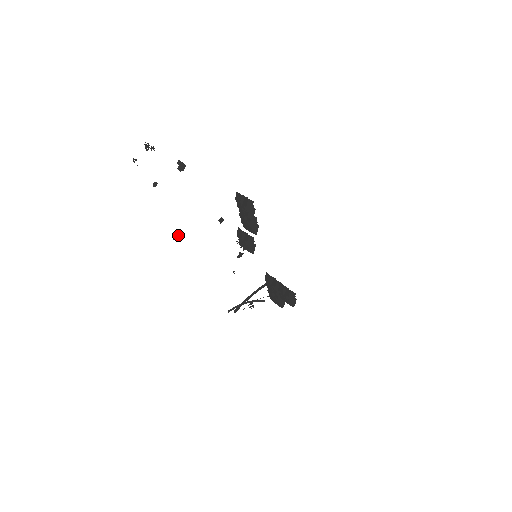
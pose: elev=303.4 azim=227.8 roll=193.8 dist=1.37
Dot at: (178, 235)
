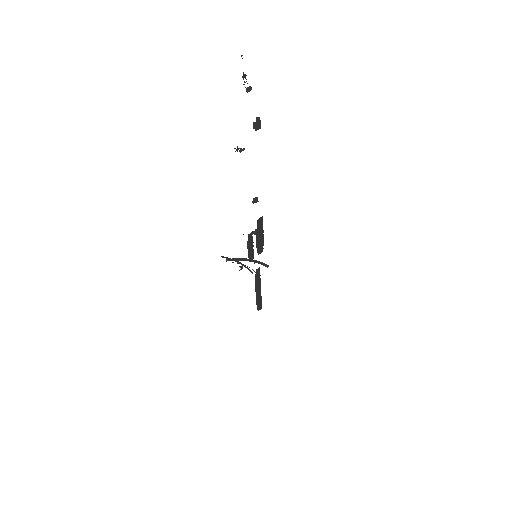
Dot at: (240, 148)
